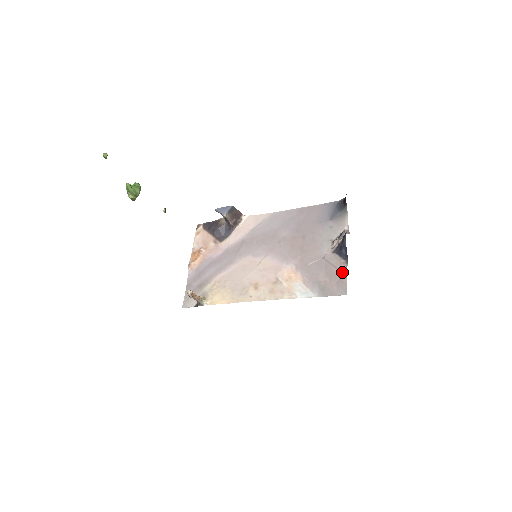
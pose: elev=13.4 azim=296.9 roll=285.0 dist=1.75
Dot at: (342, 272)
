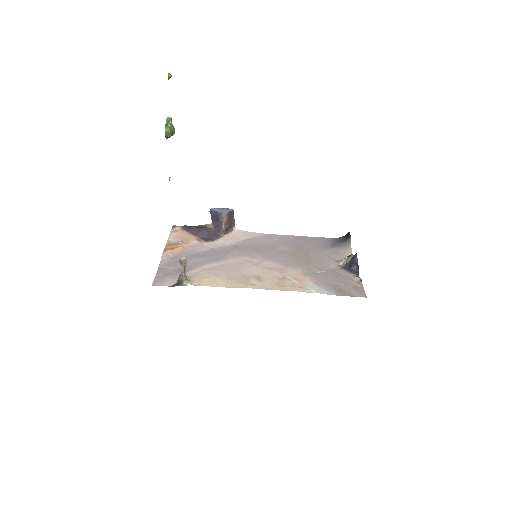
Dot at: (357, 282)
